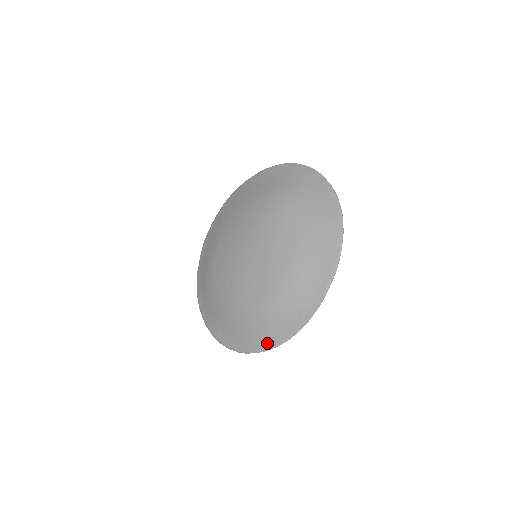
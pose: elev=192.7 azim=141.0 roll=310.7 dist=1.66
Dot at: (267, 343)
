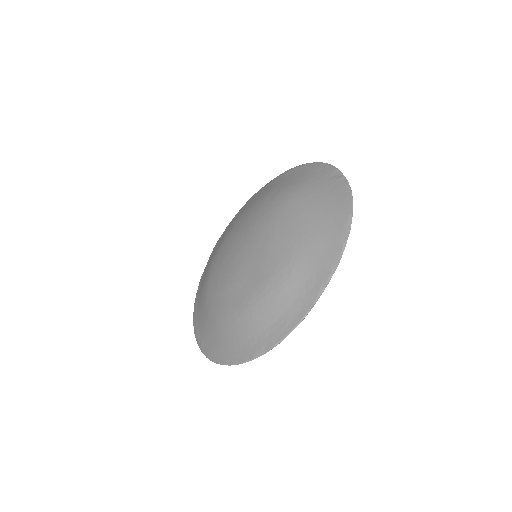
Dot at: (245, 353)
